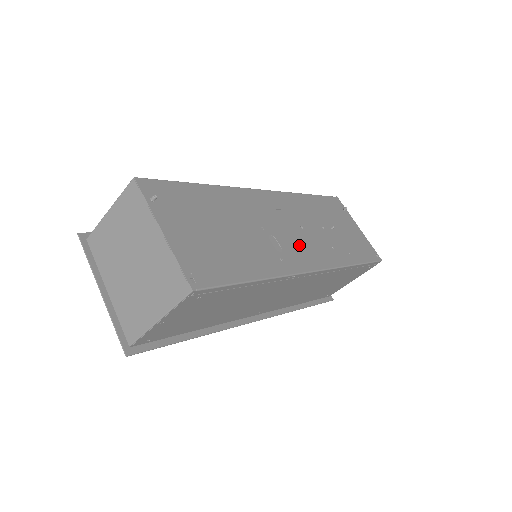
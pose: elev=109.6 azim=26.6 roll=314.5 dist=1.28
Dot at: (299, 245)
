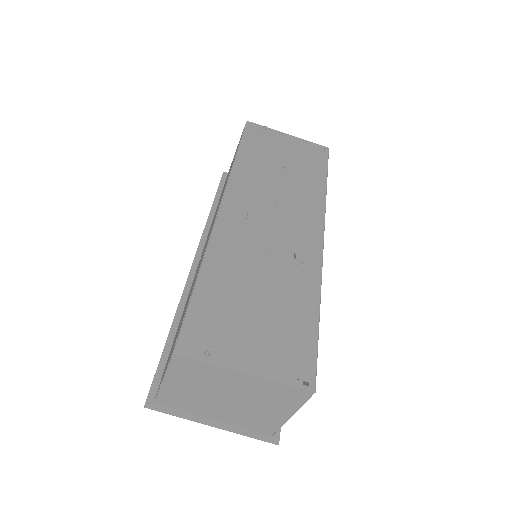
Dot at: (293, 228)
